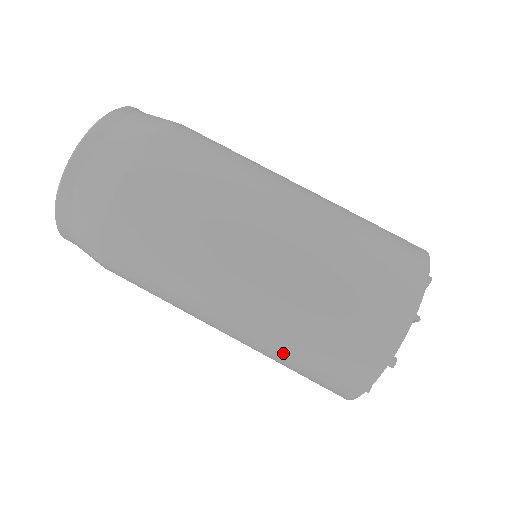
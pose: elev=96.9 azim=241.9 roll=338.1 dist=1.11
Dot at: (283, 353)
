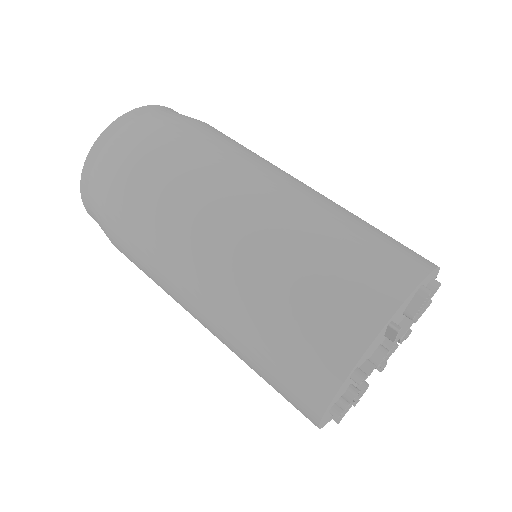
Dot at: (246, 349)
